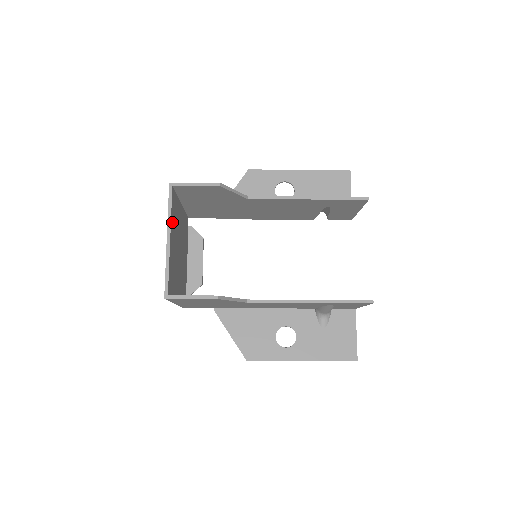
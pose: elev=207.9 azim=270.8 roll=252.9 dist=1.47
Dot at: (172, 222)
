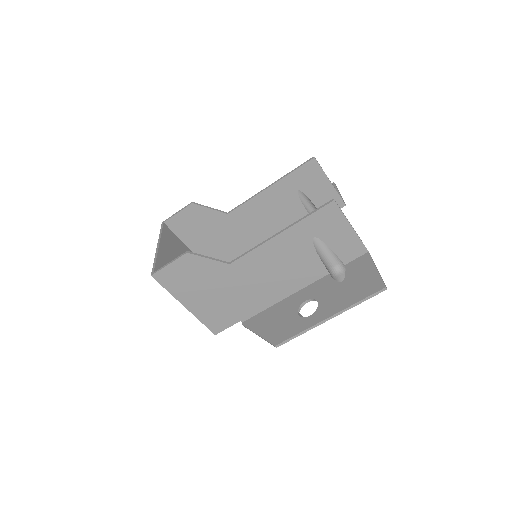
Dot at: (165, 241)
